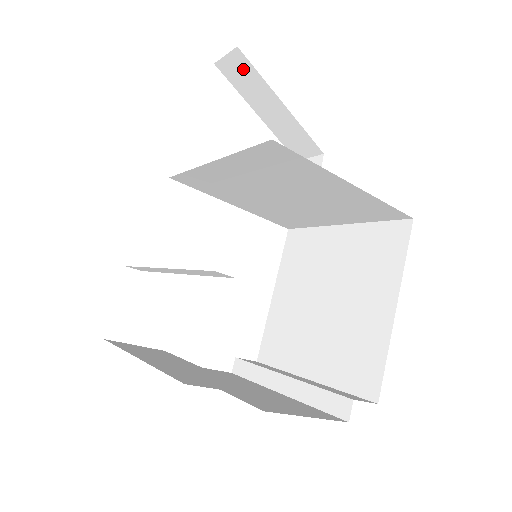
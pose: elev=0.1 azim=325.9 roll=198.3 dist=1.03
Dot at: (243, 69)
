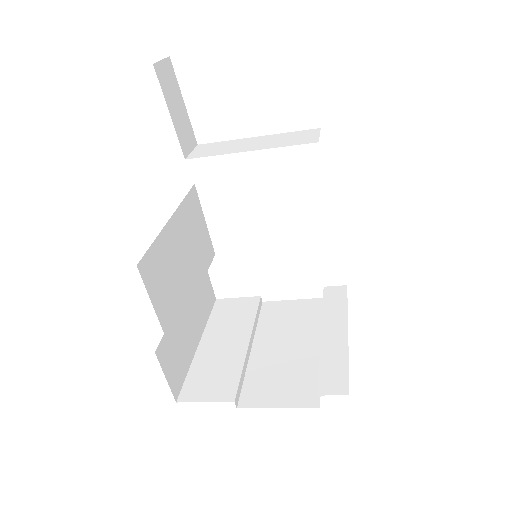
Dot at: occluded
